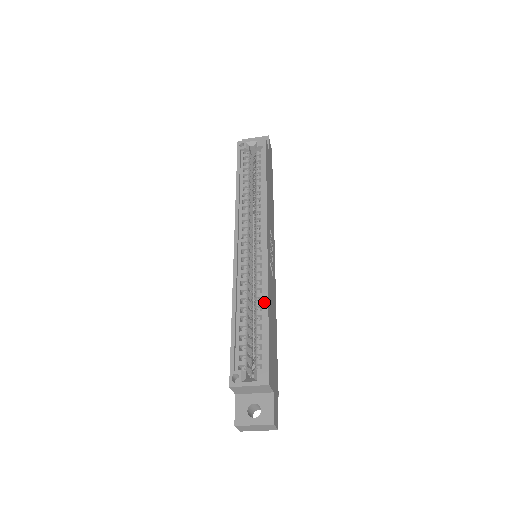
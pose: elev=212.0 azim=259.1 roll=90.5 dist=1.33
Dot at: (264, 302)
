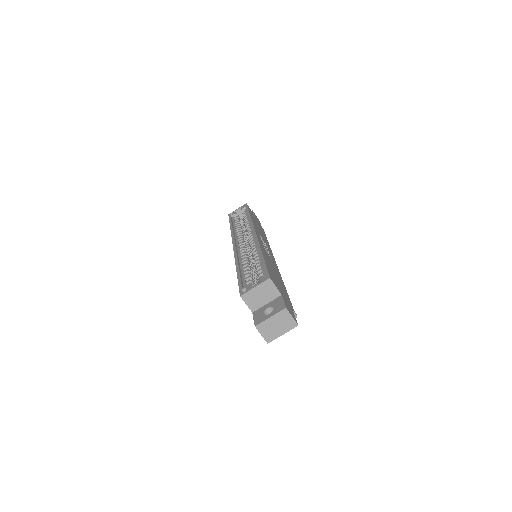
Dot at: occluded
